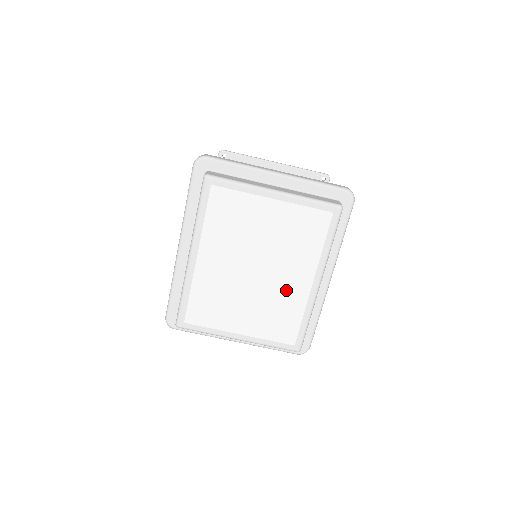
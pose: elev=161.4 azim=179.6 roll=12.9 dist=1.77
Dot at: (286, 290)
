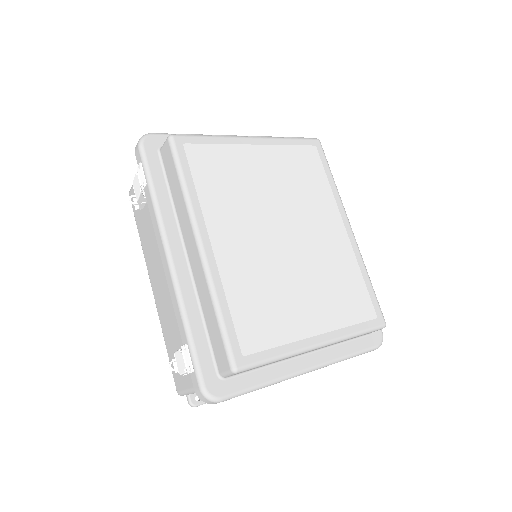
Dot at: (328, 248)
